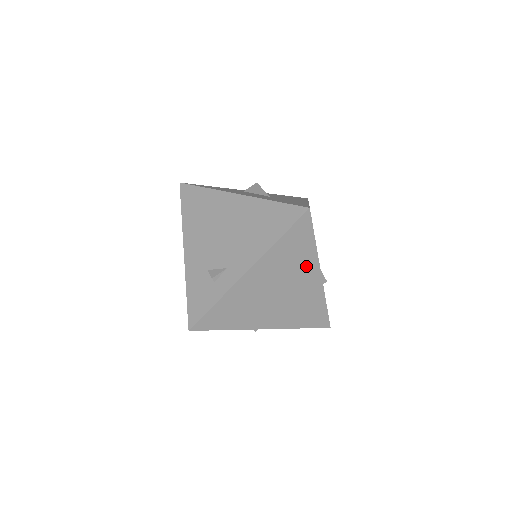
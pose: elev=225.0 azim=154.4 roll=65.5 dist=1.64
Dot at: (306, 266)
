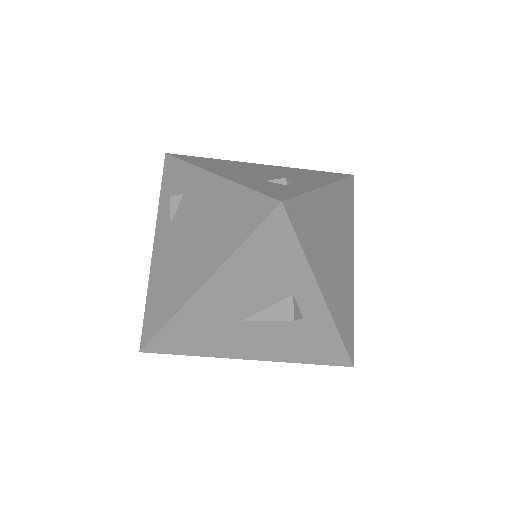
Dot at: (349, 239)
